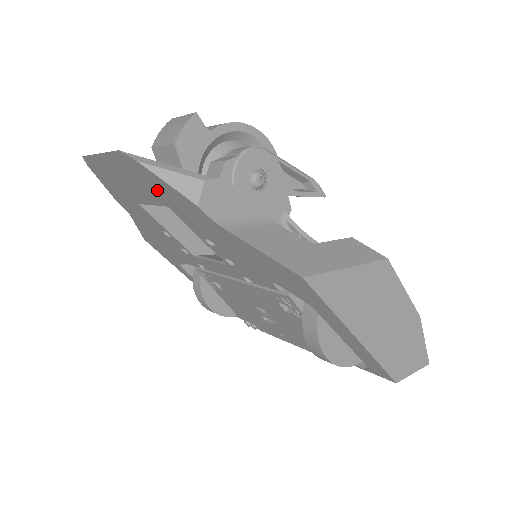
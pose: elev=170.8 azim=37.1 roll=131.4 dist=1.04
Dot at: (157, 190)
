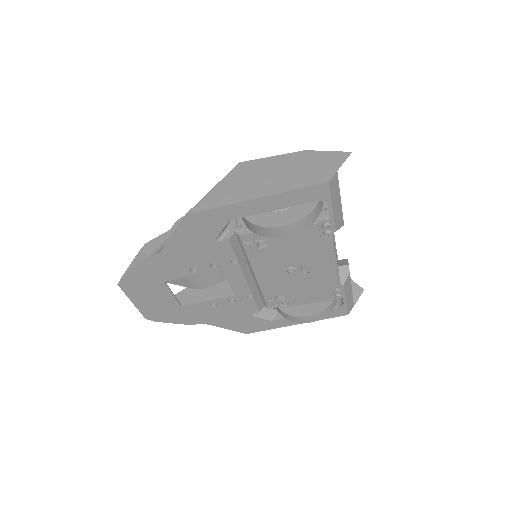
Dot at: (148, 280)
